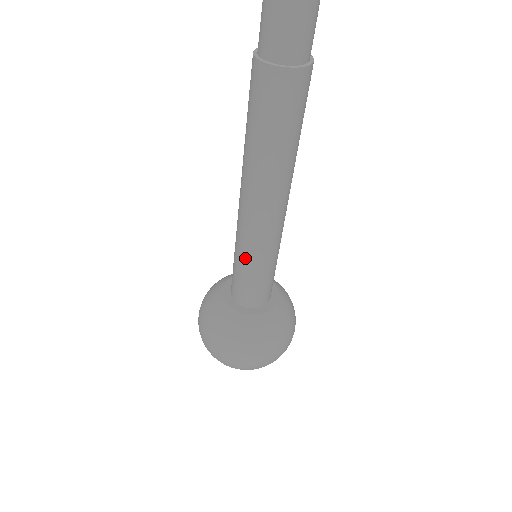
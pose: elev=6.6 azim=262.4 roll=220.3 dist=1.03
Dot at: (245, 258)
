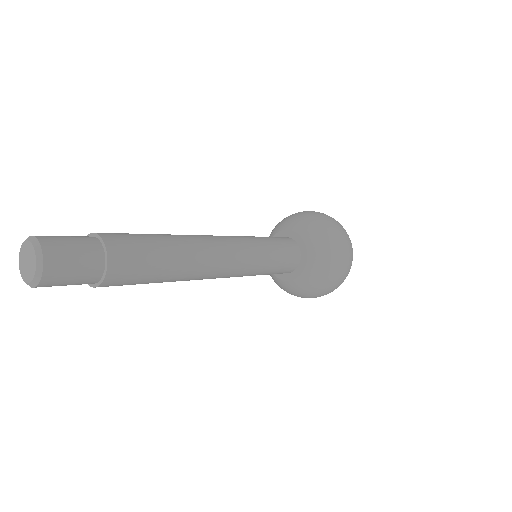
Dot at: occluded
